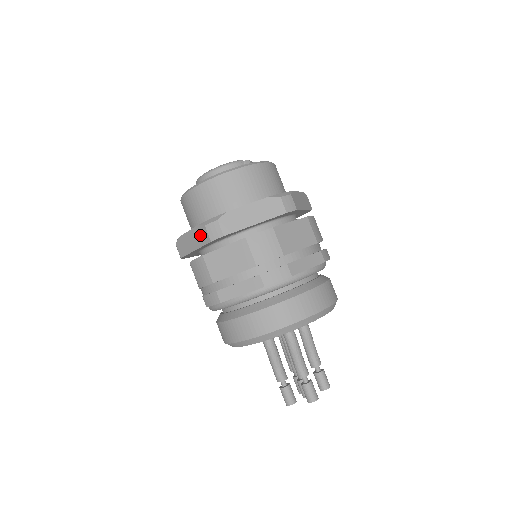
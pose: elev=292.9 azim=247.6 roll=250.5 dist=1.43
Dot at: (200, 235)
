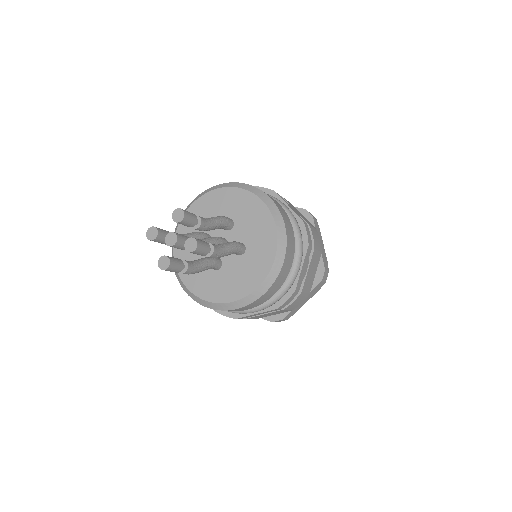
Dot at: occluded
